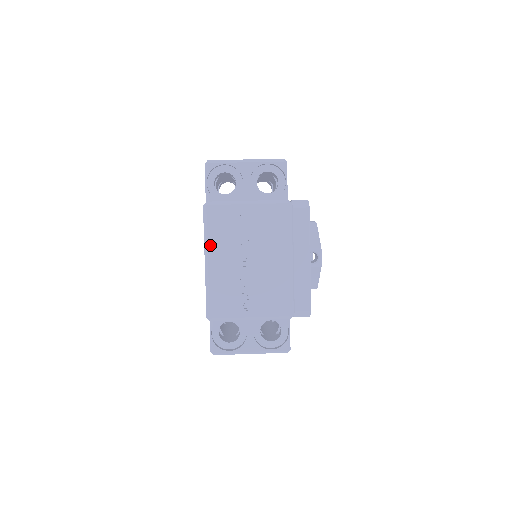
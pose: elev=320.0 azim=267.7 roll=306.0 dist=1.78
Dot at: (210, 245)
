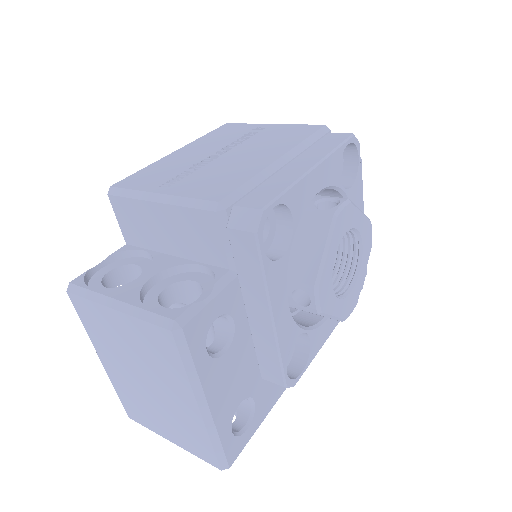
Dot at: (195, 142)
